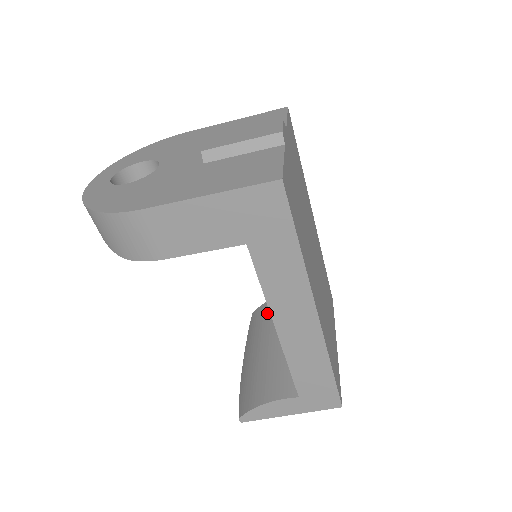
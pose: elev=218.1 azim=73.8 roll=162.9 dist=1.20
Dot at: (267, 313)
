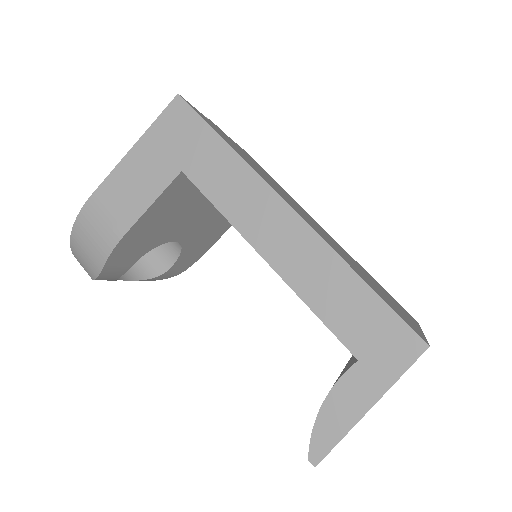
Dot at: occluded
